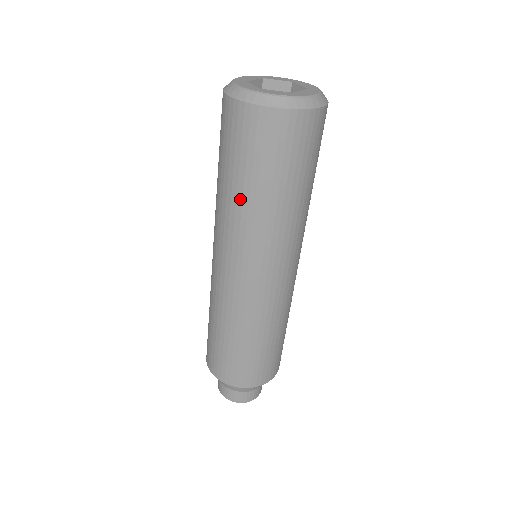
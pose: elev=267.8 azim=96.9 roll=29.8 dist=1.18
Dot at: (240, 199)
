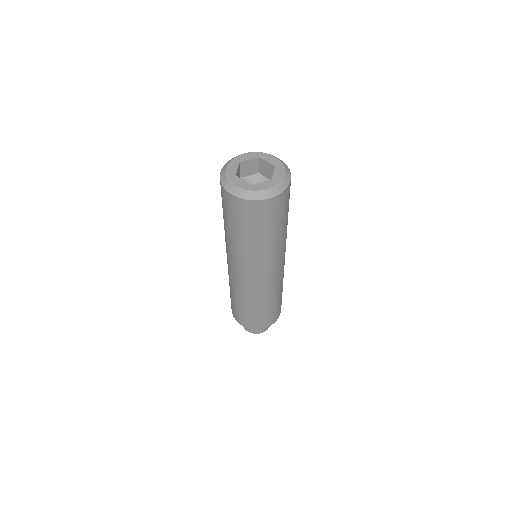
Dot at: (252, 244)
